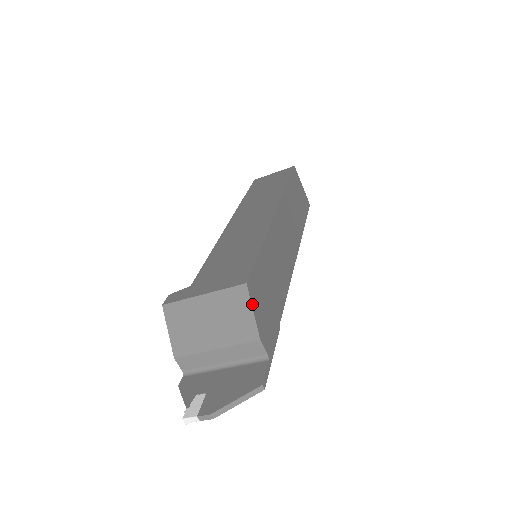
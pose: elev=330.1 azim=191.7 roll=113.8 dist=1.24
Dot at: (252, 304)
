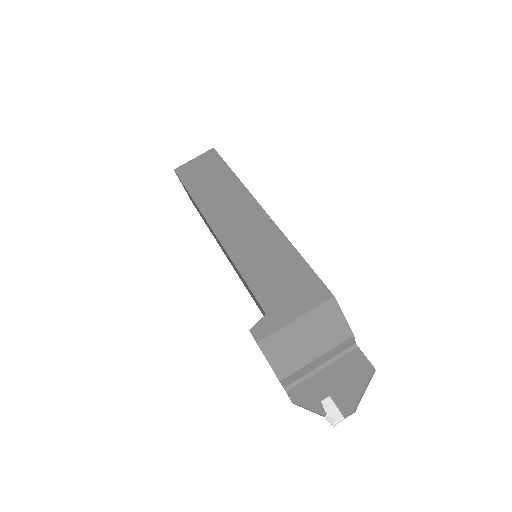
Dot at: (341, 311)
